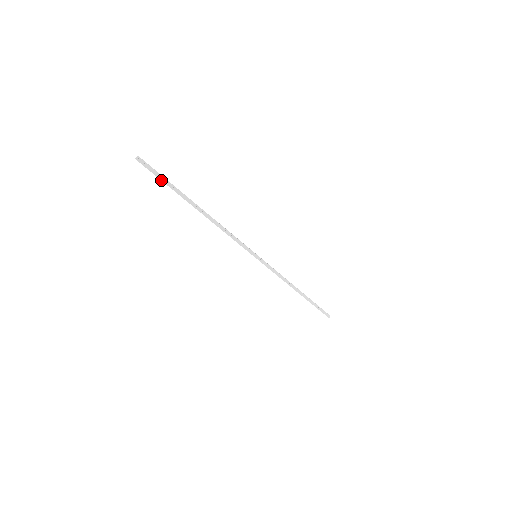
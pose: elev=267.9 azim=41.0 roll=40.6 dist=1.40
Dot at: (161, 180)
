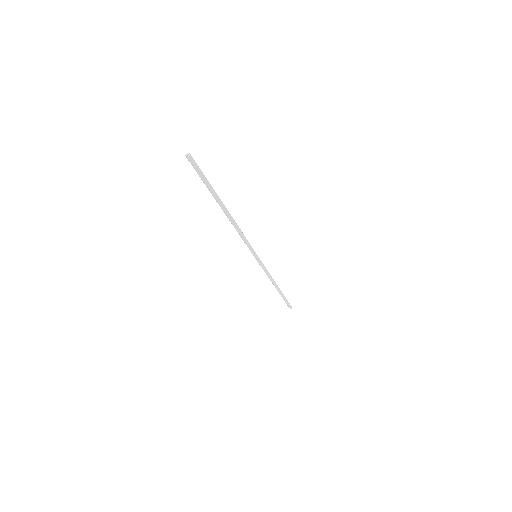
Dot at: (203, 180)
